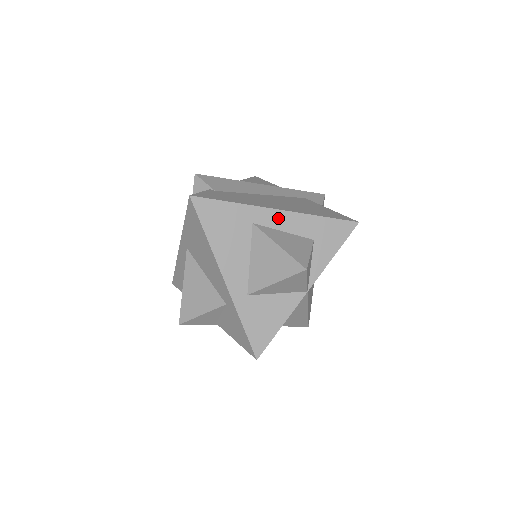
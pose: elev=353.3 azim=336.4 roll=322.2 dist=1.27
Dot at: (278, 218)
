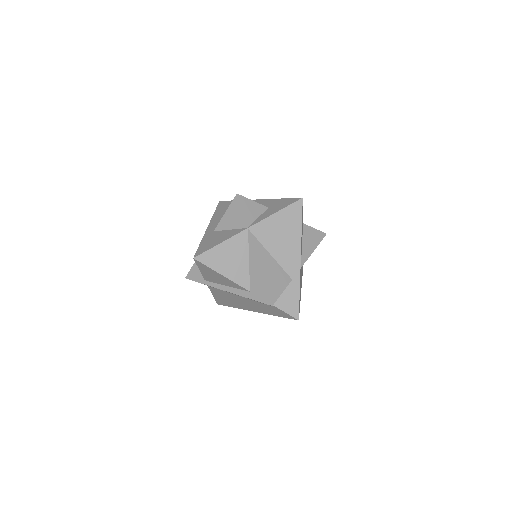
Dot at: occluded
